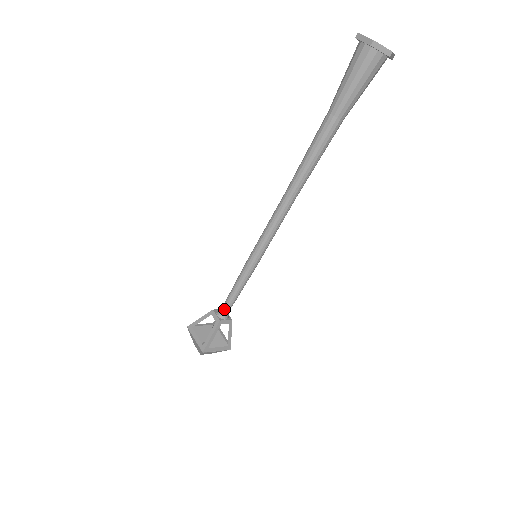
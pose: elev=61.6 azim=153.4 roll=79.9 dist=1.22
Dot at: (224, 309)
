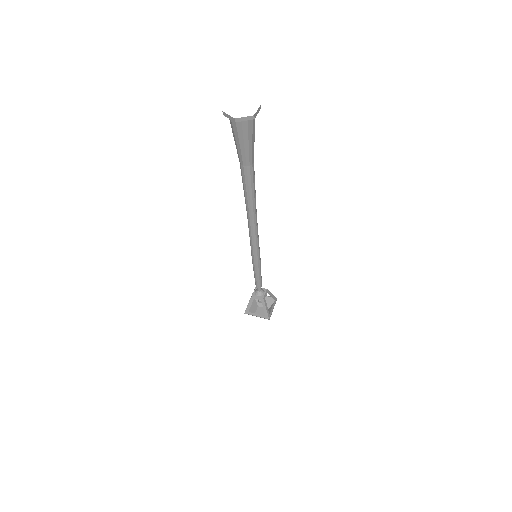
Dot at: (257, 288)
